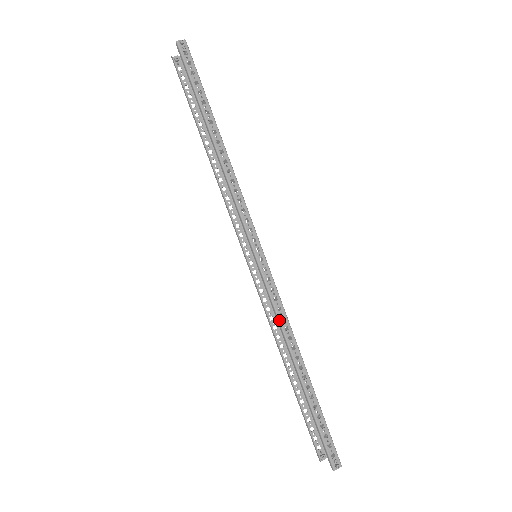
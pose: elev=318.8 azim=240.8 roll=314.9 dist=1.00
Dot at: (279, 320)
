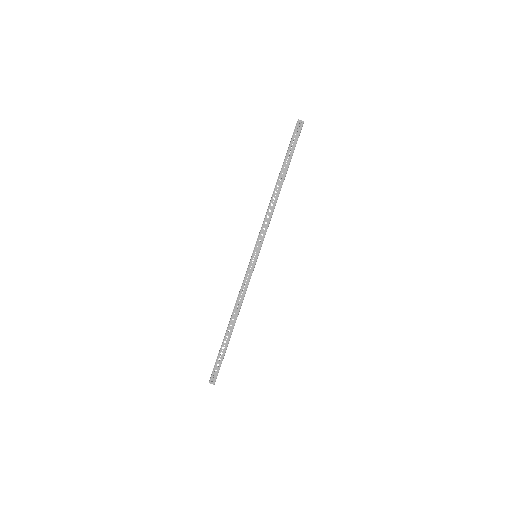
Dot at: (239, 294)
